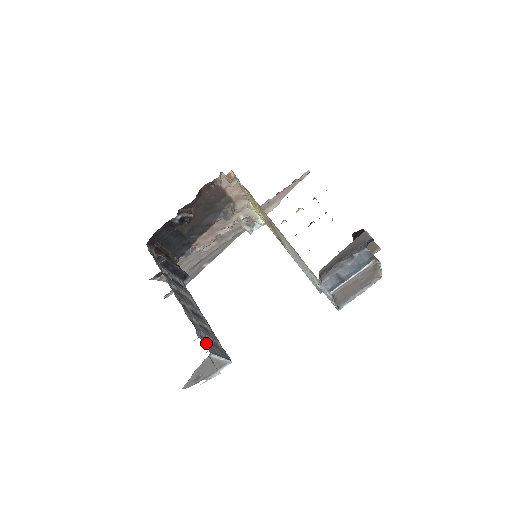
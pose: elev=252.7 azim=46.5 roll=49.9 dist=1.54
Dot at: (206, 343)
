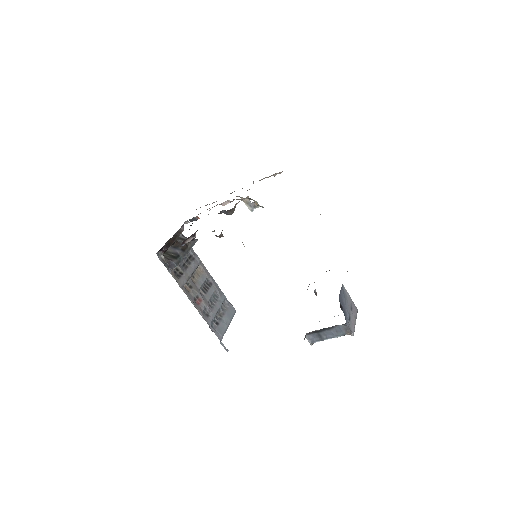
Dot at: (217, 330)
